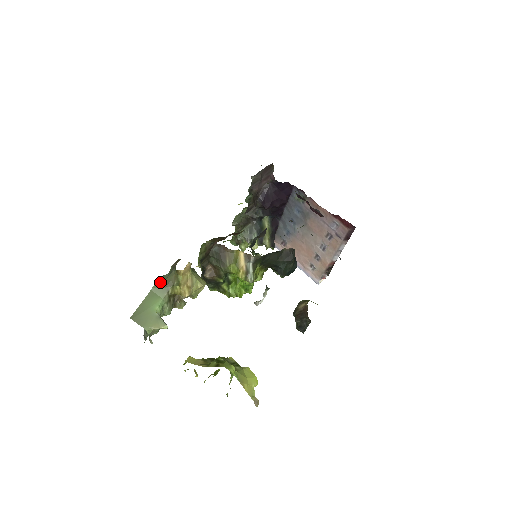
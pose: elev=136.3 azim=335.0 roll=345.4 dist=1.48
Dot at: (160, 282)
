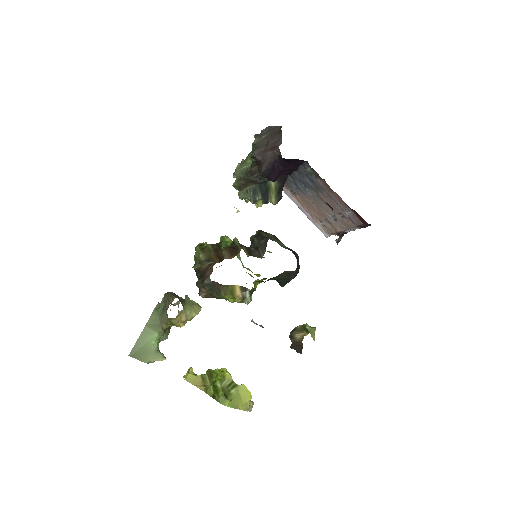
Dot at: (153, 319)
